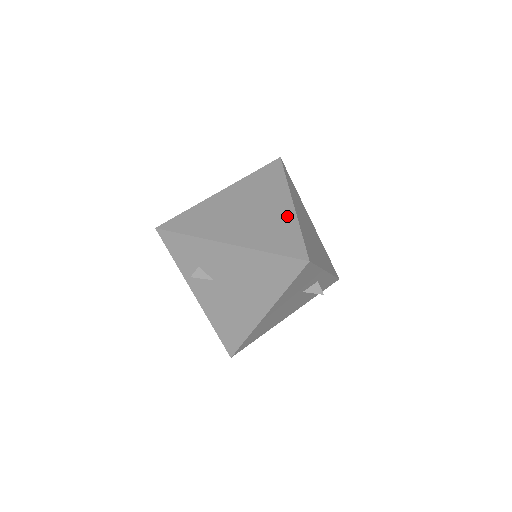
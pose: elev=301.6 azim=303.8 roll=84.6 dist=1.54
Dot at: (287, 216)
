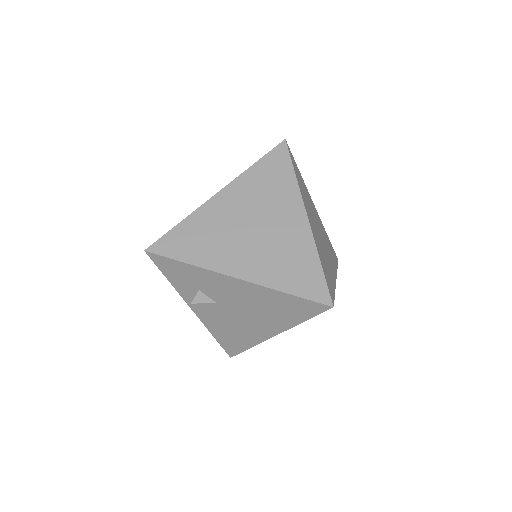
Dot at: (302, 238)
